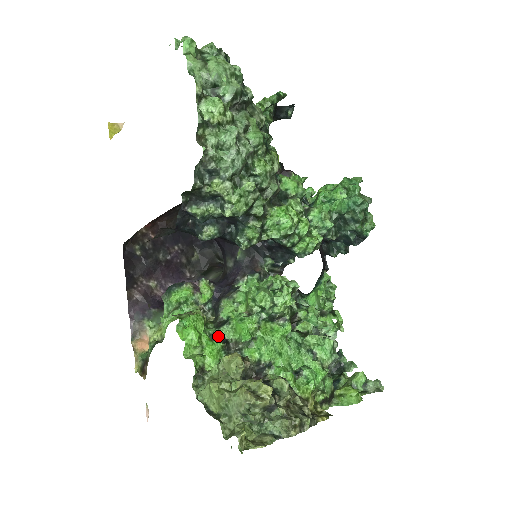
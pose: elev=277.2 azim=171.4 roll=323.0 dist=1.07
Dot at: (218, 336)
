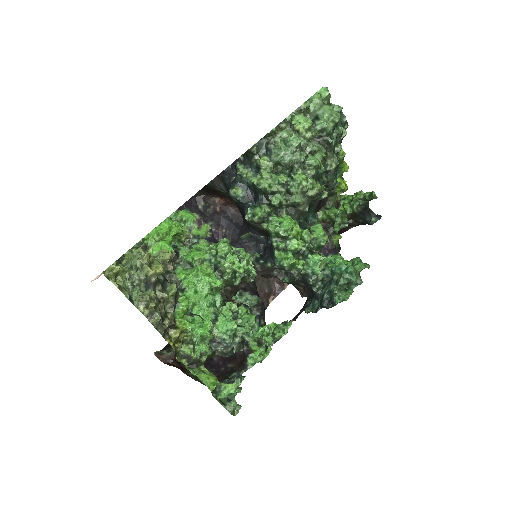
Dot at: (177, 248)
